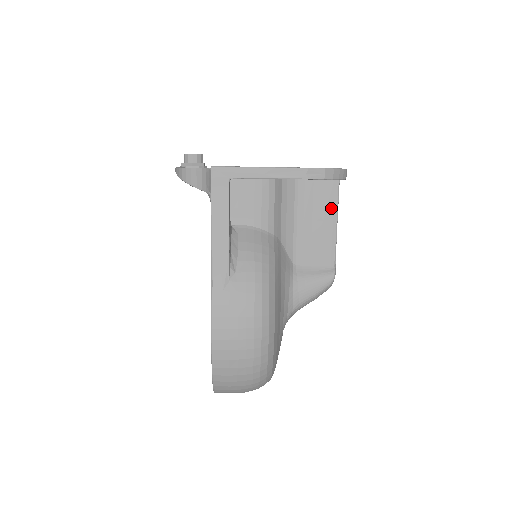
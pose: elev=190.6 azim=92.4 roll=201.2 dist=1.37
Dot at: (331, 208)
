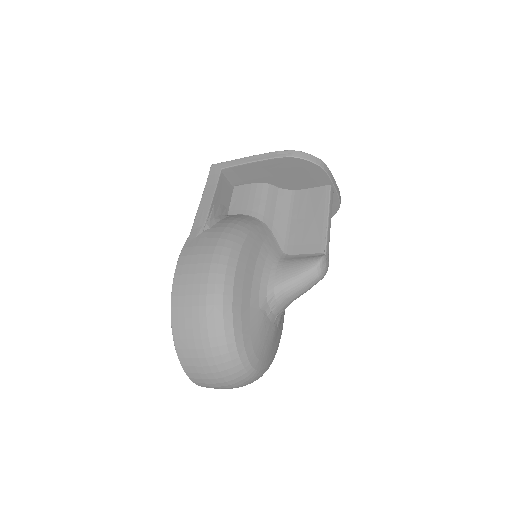
Dot at: (322, 207)
